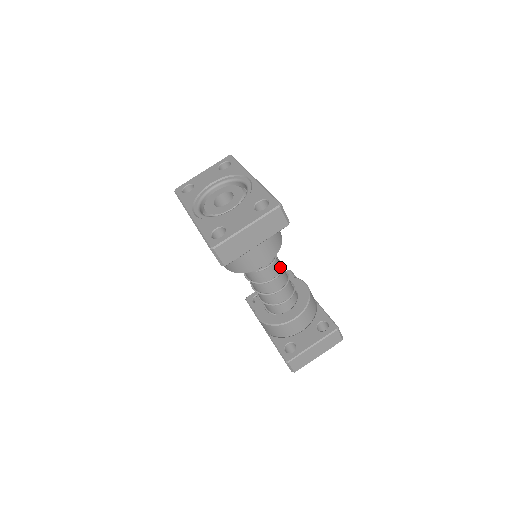
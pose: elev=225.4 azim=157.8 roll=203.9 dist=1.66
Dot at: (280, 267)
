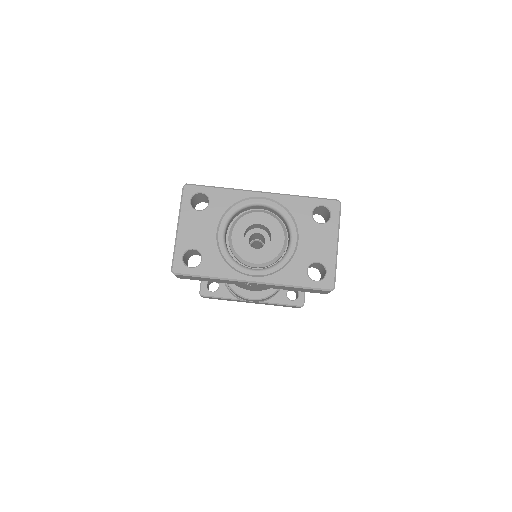
Dot at: occluded
